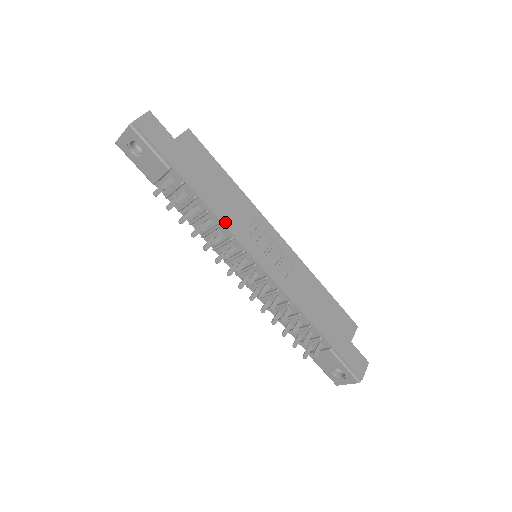
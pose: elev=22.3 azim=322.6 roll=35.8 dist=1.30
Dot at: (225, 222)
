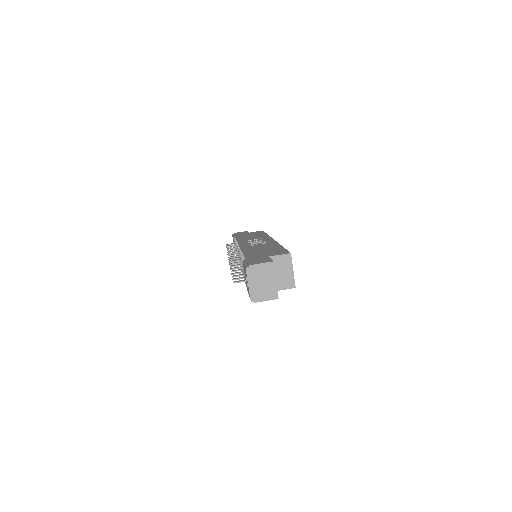
Dot at: (239, 240)
